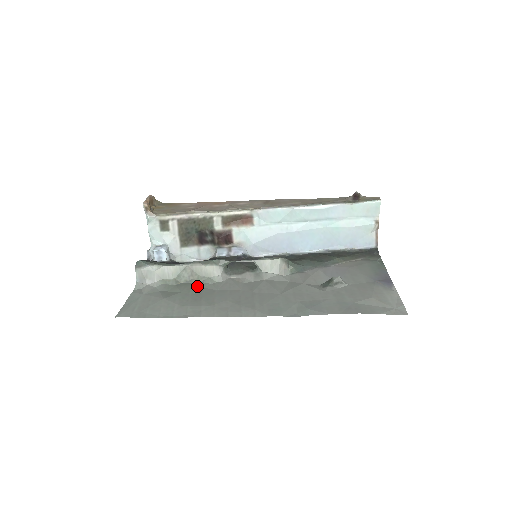
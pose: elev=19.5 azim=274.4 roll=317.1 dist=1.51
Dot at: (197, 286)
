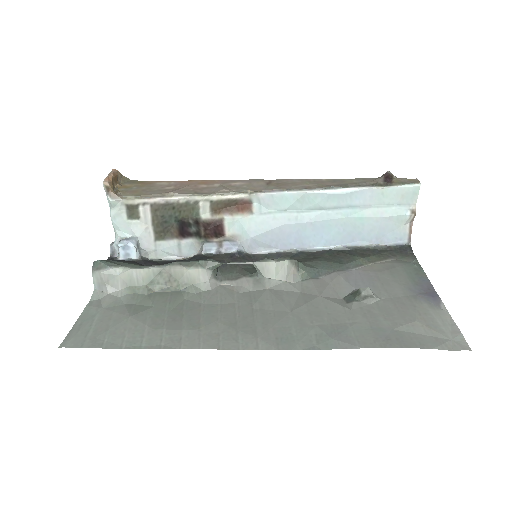
Dot at: (176, 297)
